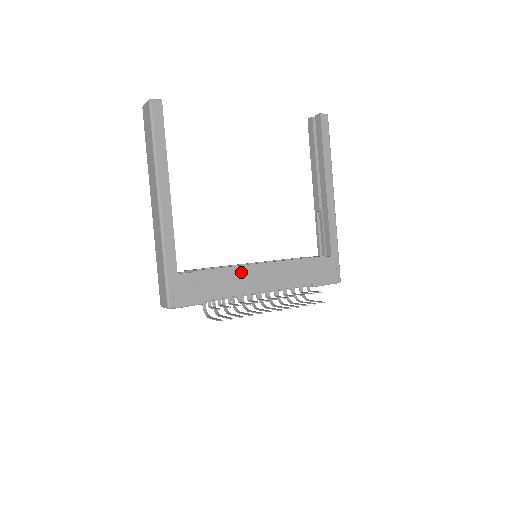
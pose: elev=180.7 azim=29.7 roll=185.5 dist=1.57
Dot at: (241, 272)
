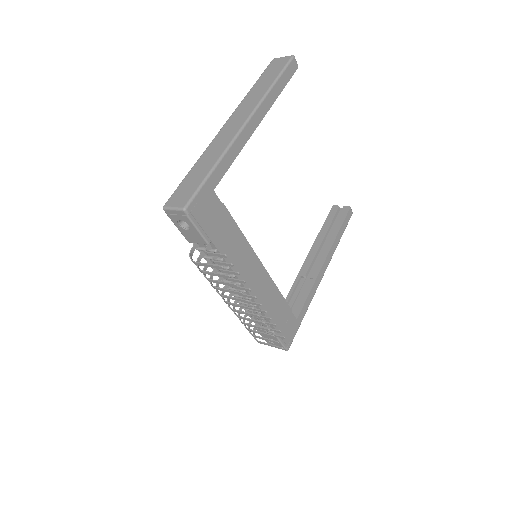
Dot at: (247, 252)
